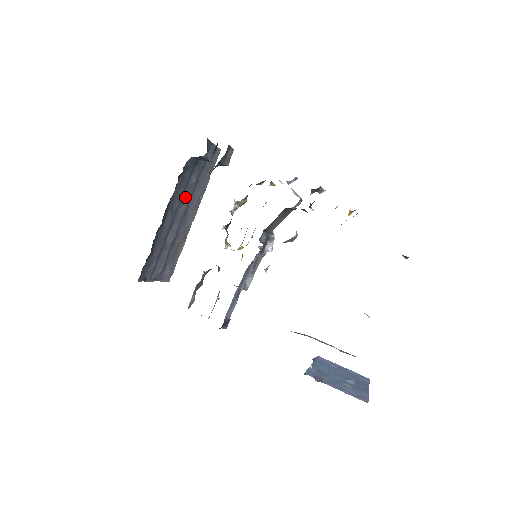
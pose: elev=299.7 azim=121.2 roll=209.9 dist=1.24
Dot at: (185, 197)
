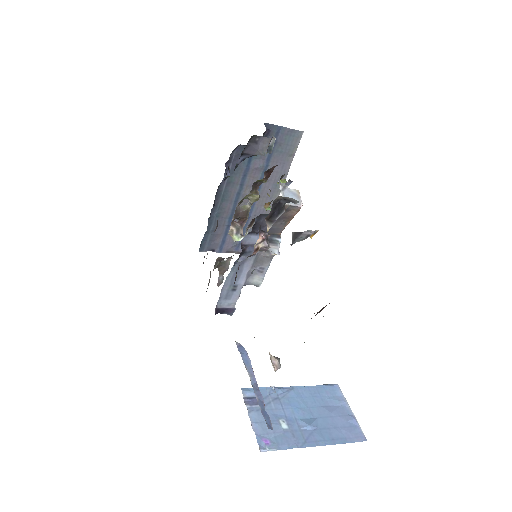
Dot at: (249, 181)
